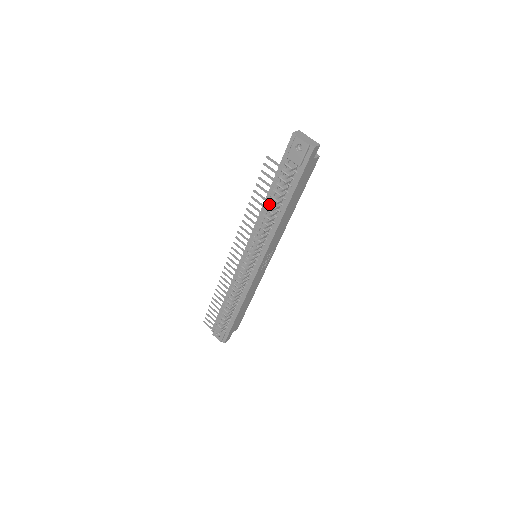
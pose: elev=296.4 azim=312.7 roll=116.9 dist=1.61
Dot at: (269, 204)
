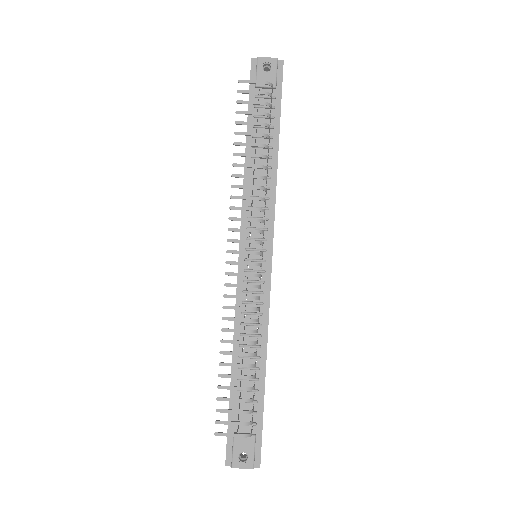
Dot at: occluded
